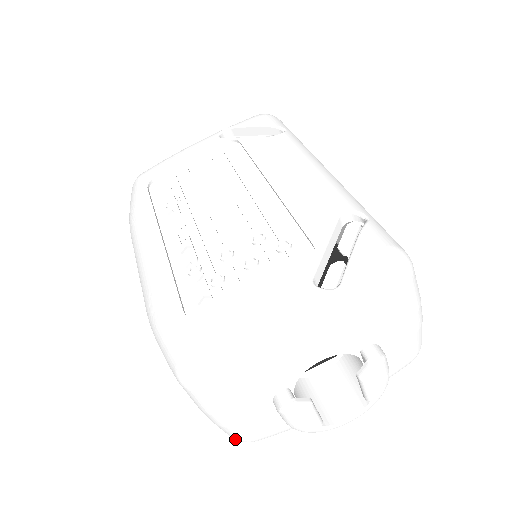
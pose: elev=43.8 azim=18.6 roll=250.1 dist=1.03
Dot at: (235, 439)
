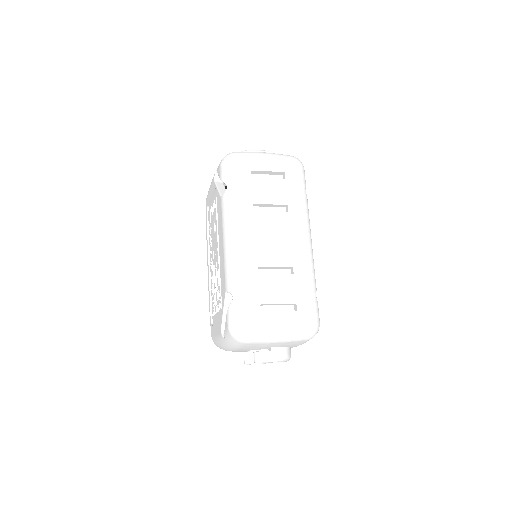
Dot at: occluded
